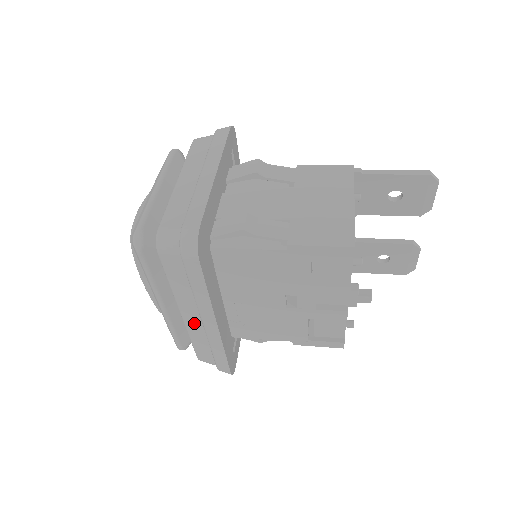
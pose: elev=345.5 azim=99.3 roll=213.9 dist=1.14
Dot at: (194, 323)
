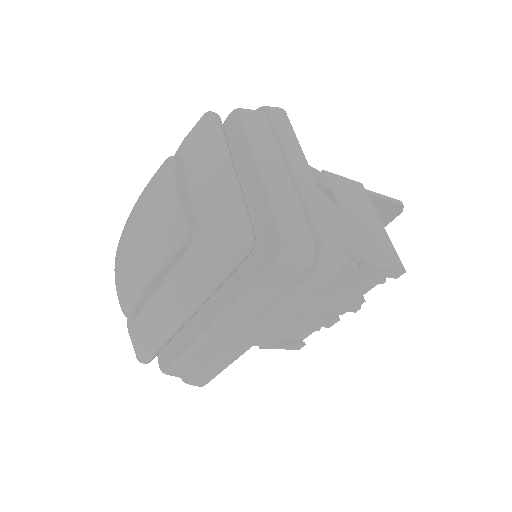
Dot at: (220, 337)
